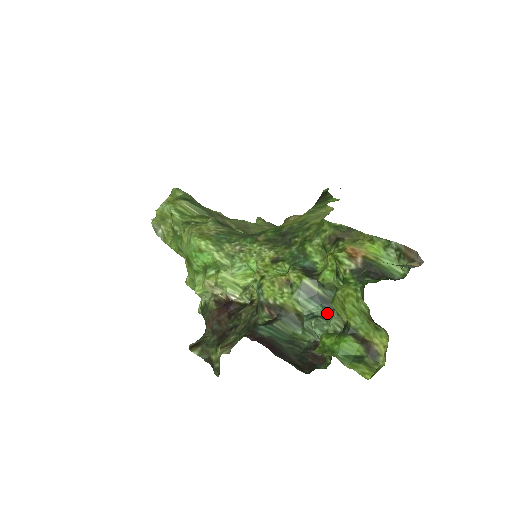
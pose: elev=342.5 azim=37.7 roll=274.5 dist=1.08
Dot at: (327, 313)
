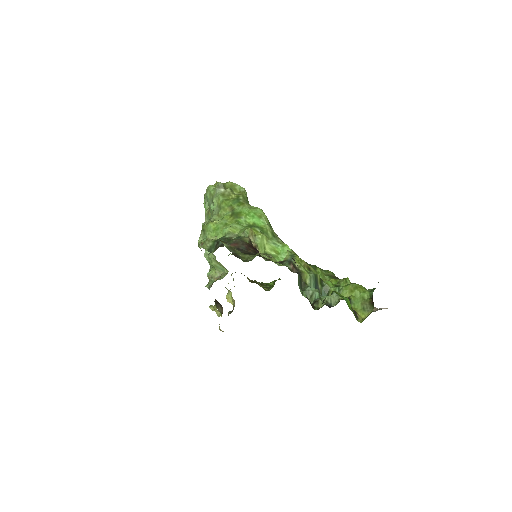
Dot at: occluded
